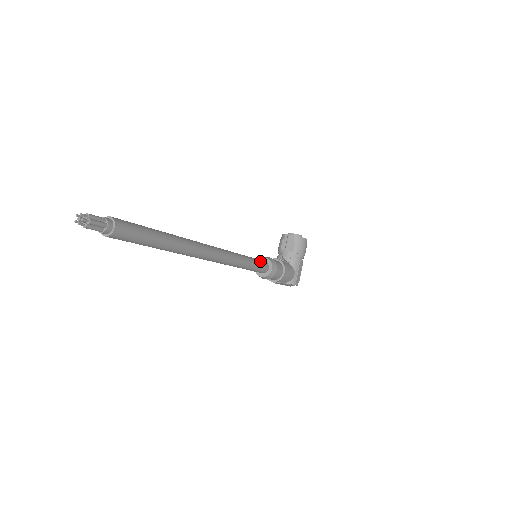
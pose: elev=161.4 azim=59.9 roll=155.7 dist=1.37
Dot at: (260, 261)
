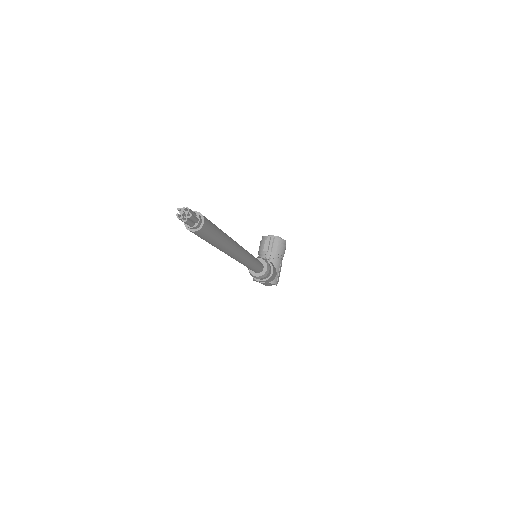
Dot at: (259, 261)
